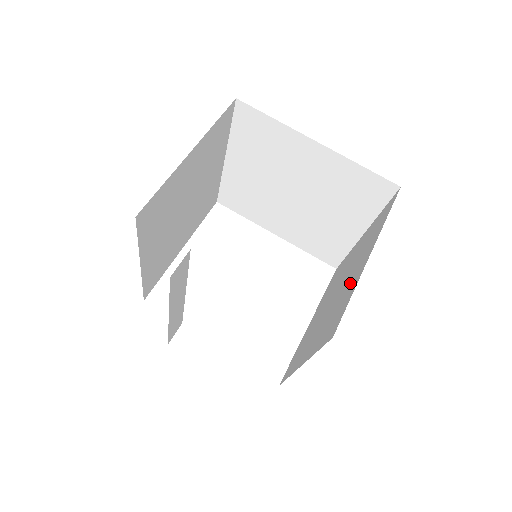
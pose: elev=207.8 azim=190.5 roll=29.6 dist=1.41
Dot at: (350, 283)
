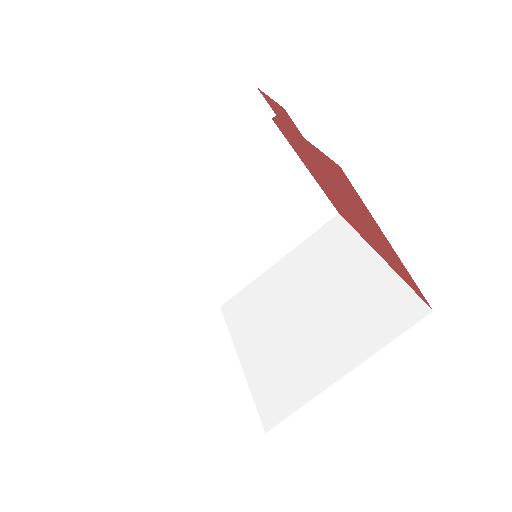
Dot at: occluded
